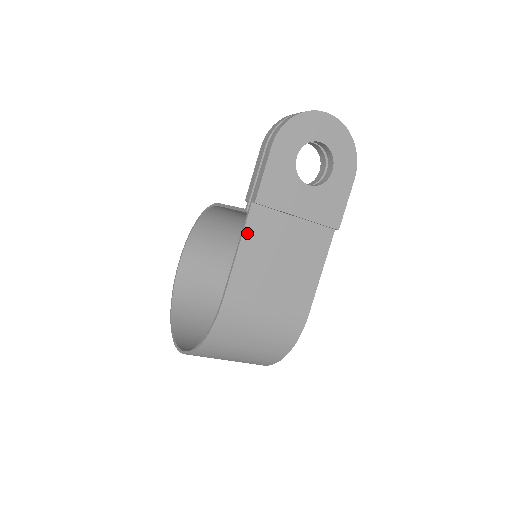
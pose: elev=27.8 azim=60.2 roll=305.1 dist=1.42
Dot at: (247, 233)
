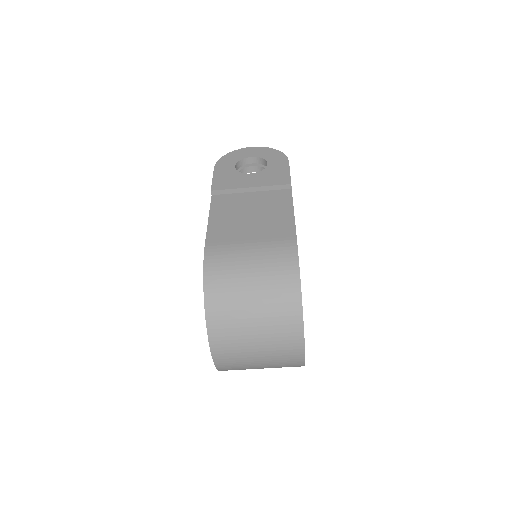
Dot at: (213, 209)
